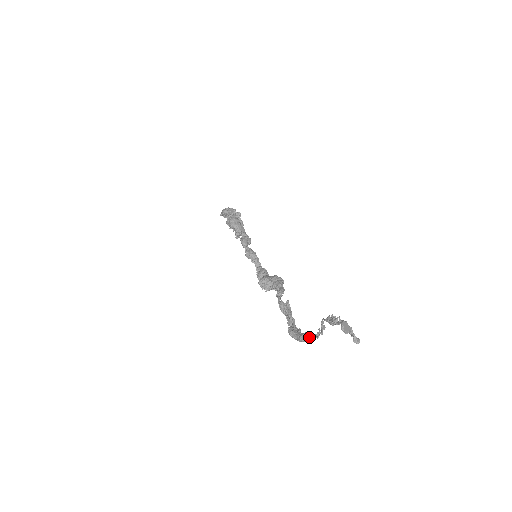
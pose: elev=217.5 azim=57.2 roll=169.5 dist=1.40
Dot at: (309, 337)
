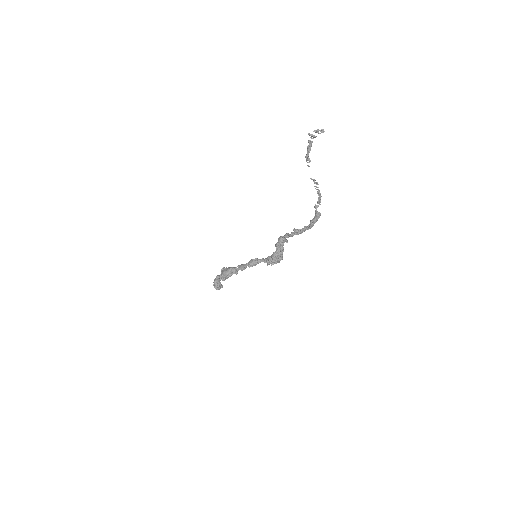
Dot at: (317, 201)
